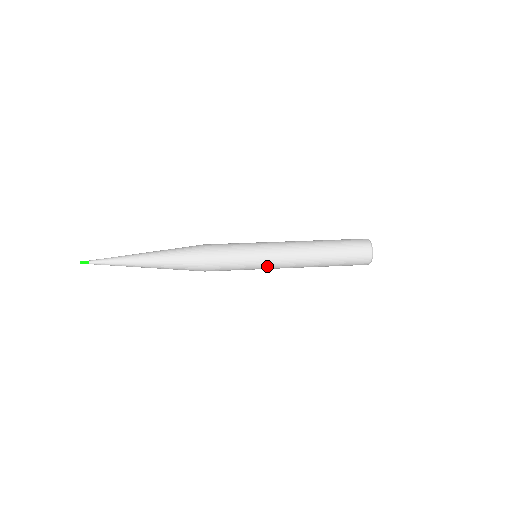
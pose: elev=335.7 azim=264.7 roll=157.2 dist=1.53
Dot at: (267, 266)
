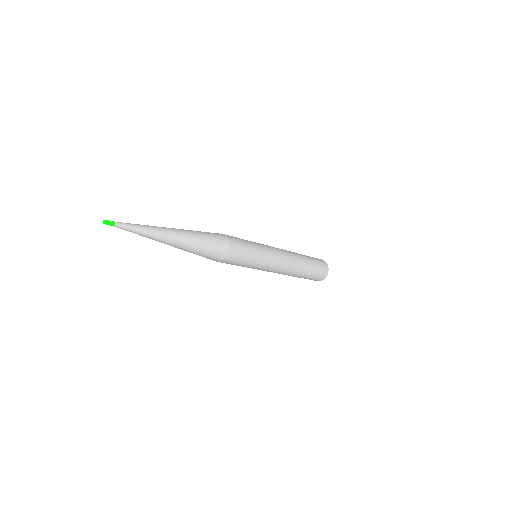
Dot at: (270, 264)
